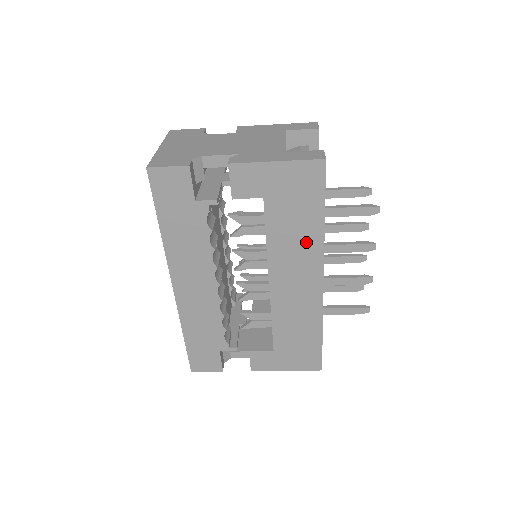
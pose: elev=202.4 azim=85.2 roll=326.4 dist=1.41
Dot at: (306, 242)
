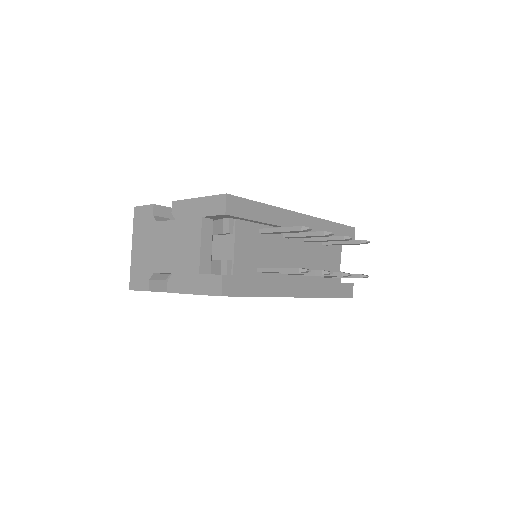
Dot at: occluded
